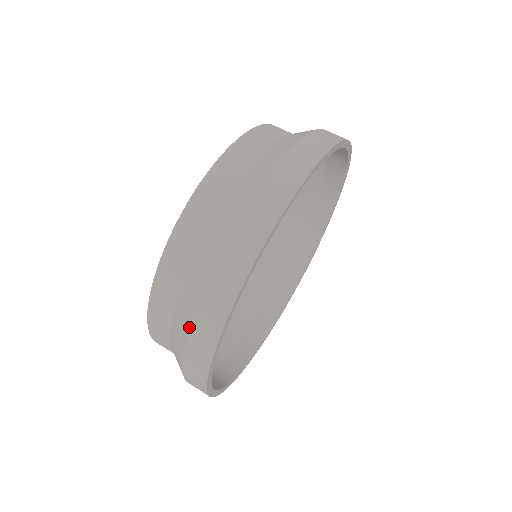
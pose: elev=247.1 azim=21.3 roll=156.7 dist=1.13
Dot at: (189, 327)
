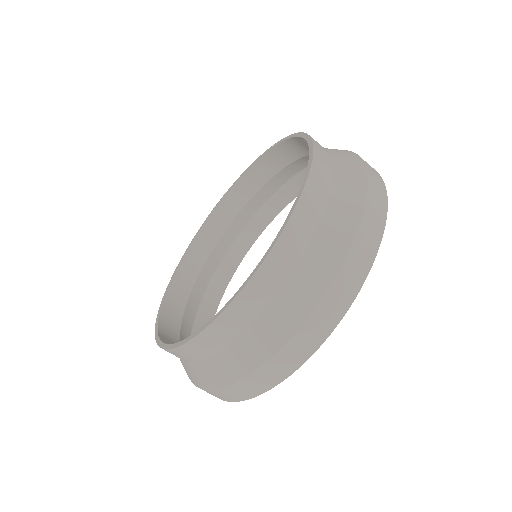
Dot at: (290, 335)
